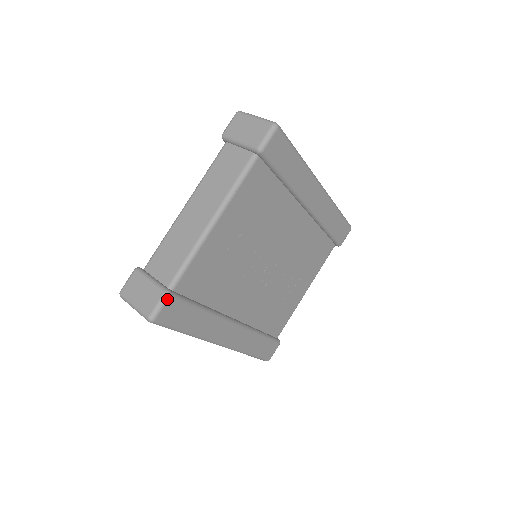
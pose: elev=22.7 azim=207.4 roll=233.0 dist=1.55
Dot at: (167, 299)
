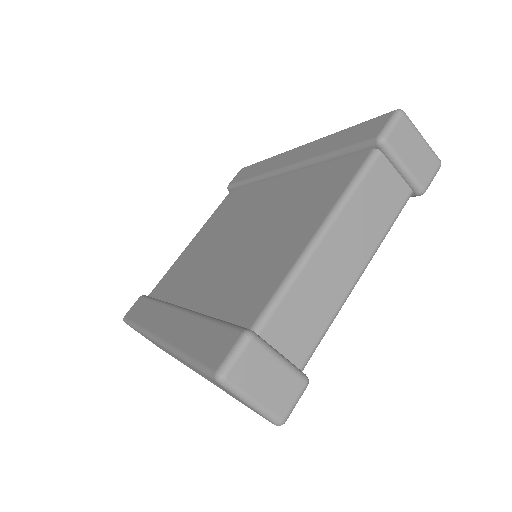
Dot at: (304, 390)
